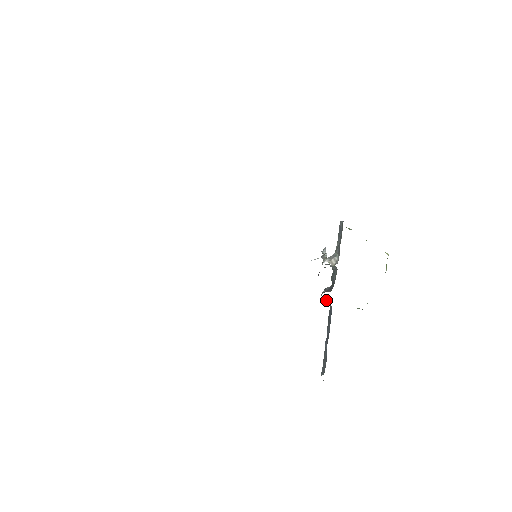
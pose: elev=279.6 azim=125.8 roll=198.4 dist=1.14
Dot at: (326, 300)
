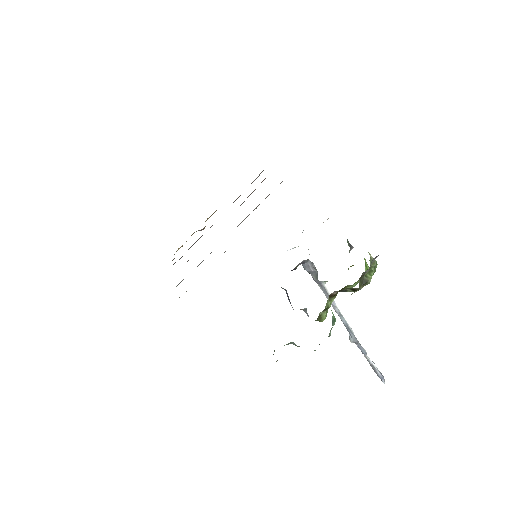
Dot at: (286, 291)
